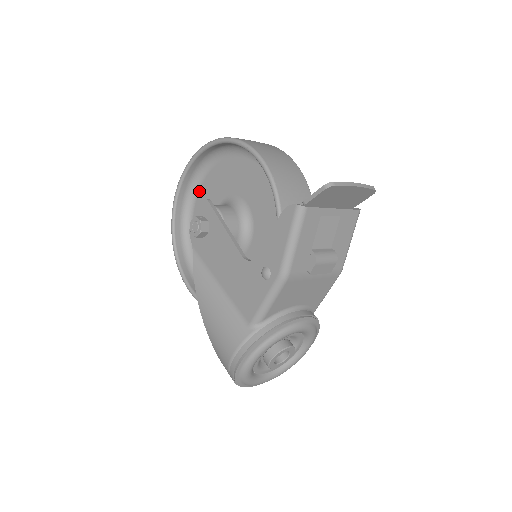
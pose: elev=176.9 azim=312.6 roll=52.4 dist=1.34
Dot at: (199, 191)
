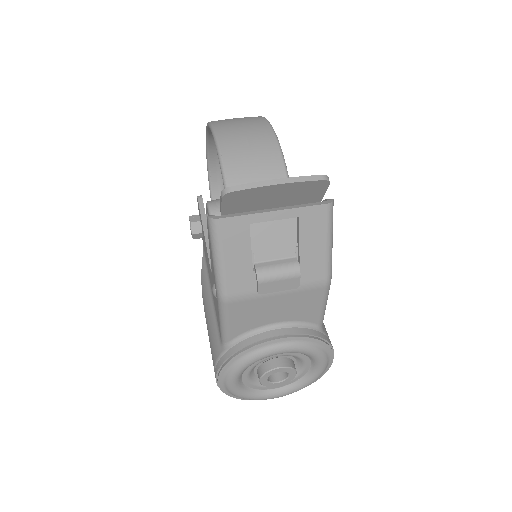
Dot at: occluded
